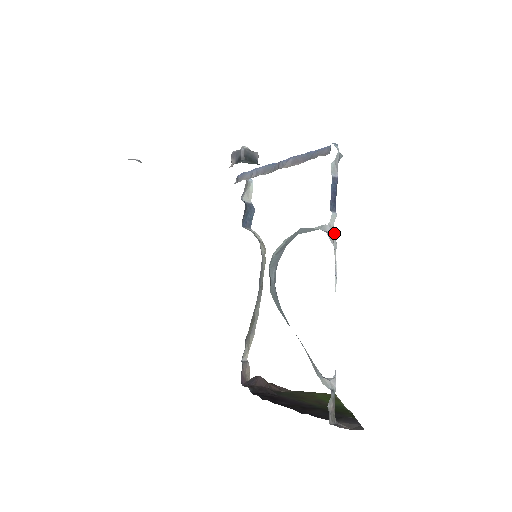
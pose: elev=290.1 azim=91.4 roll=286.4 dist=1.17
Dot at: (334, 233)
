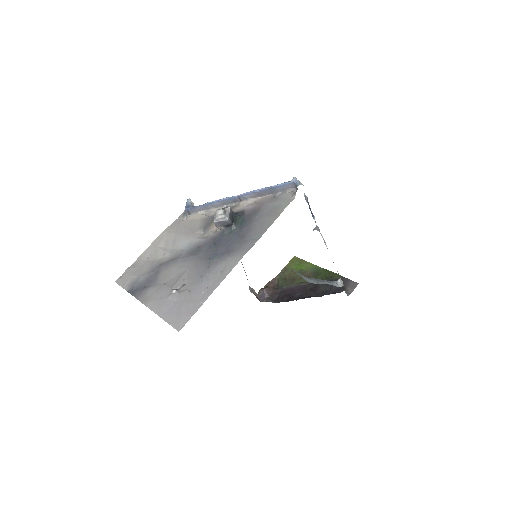
Dot at: (317, 226)
